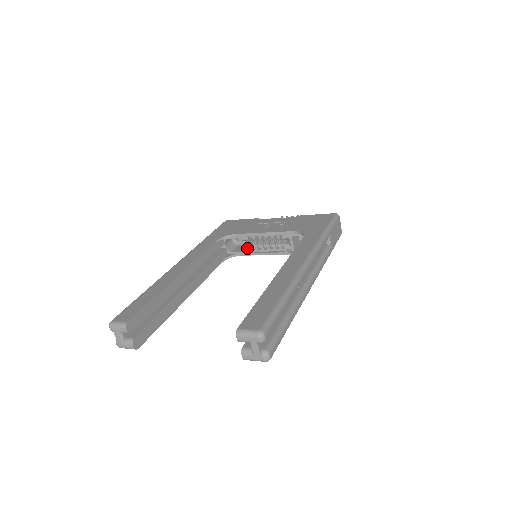
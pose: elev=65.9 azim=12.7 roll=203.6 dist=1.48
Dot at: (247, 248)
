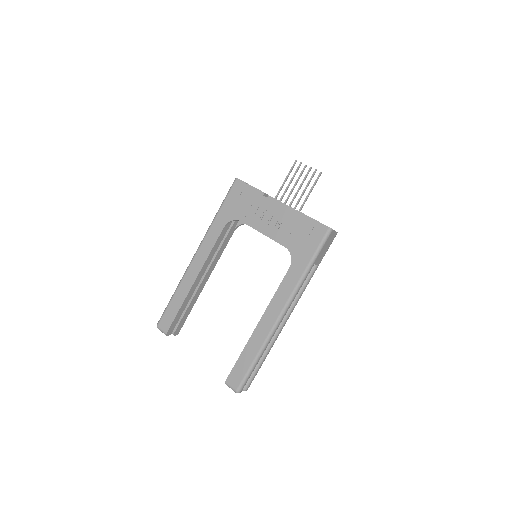
Dot at: occluded
